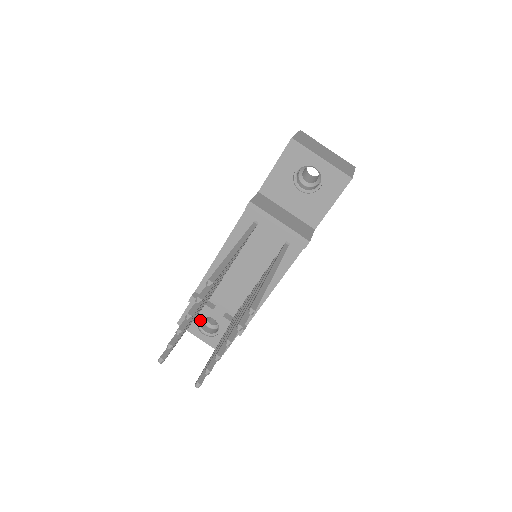
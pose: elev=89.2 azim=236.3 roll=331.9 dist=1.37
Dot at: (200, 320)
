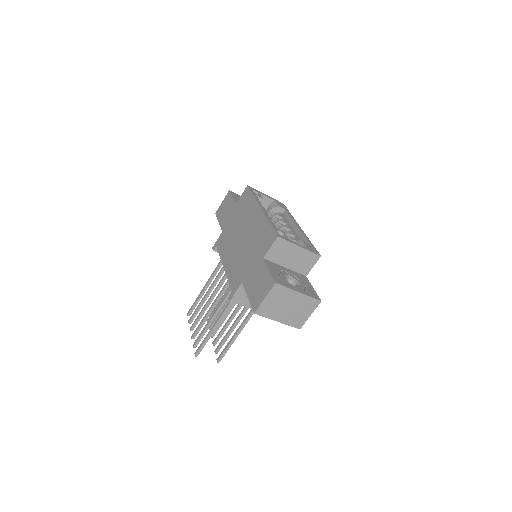
Dot at: occluded
